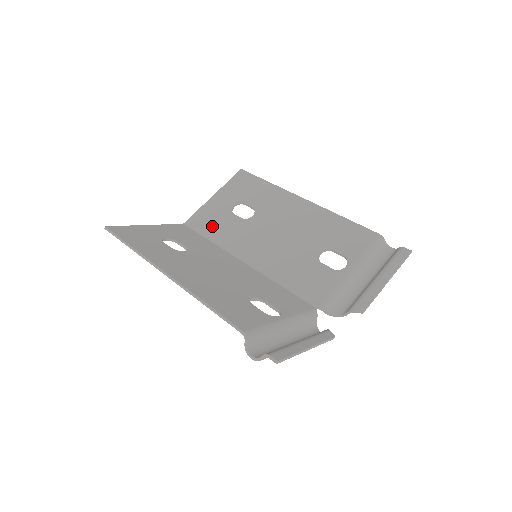
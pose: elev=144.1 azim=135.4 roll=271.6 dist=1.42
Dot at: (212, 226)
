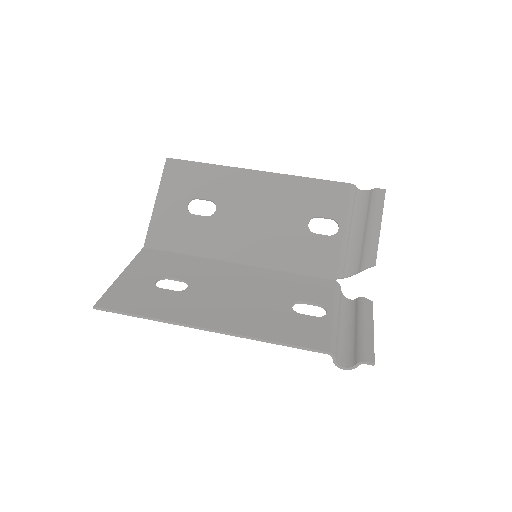
Dot at: (179, 237)
